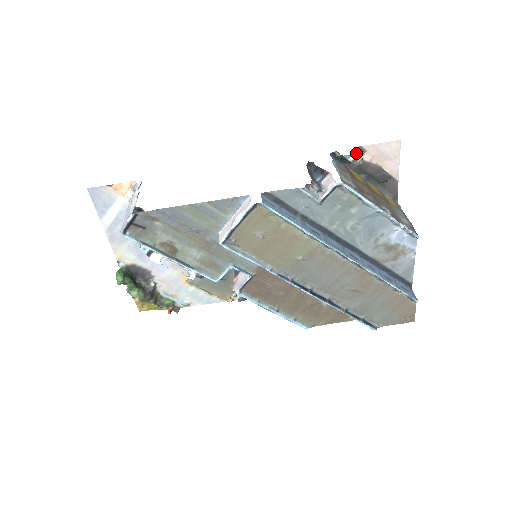
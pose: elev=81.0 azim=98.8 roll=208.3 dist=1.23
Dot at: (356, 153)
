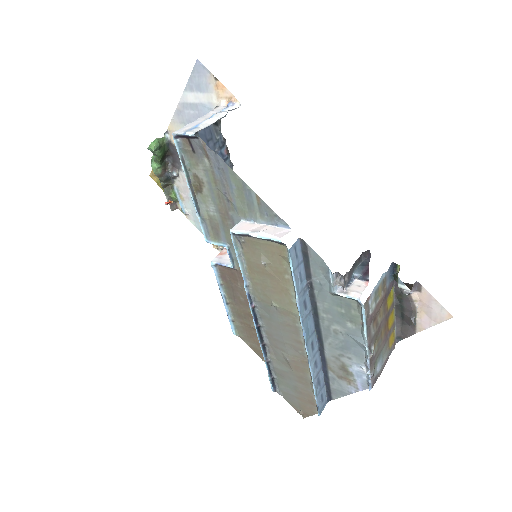
Dot at: (410, 286)
